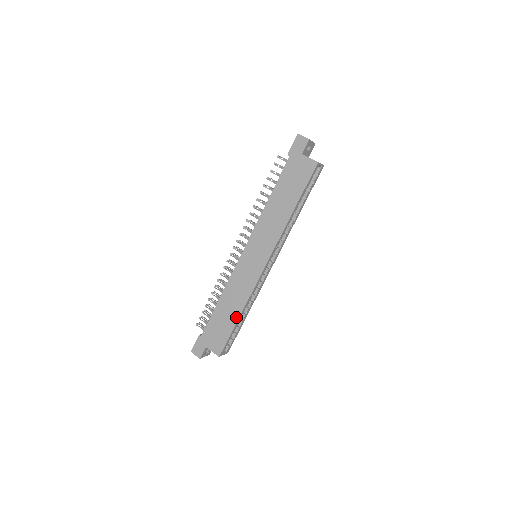
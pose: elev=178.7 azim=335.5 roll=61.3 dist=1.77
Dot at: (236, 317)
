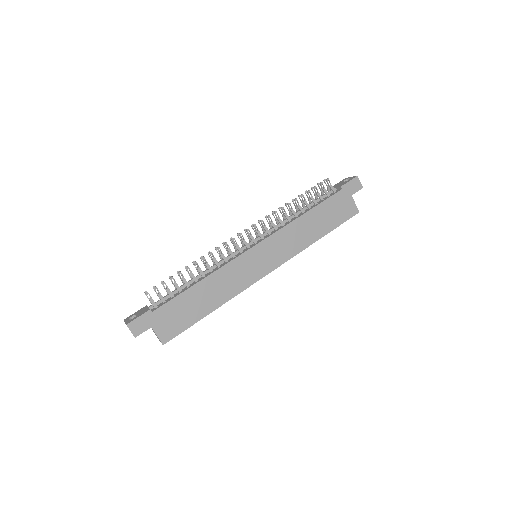
Dot at: (209, 310)
